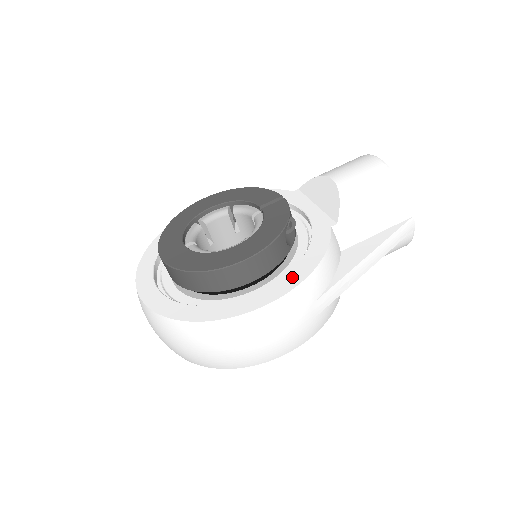
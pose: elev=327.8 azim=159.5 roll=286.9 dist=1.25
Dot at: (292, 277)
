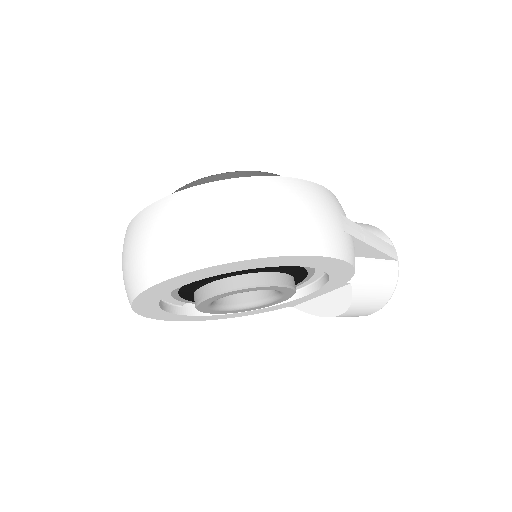
Dot at: occluded
